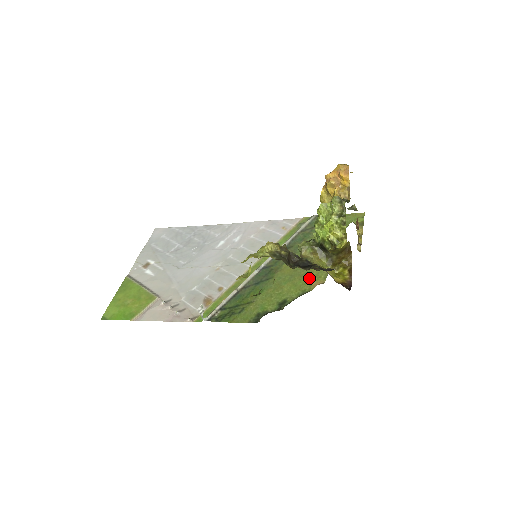
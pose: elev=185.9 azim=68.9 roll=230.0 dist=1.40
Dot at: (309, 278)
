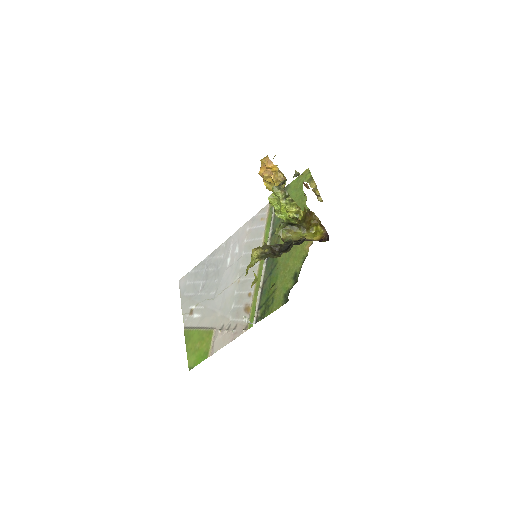
Dot at: (301, 246)
